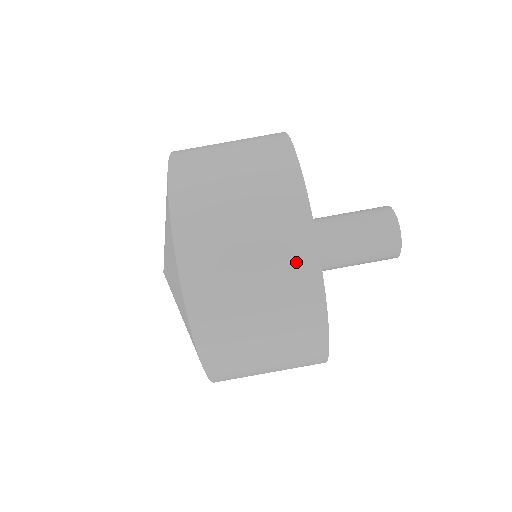
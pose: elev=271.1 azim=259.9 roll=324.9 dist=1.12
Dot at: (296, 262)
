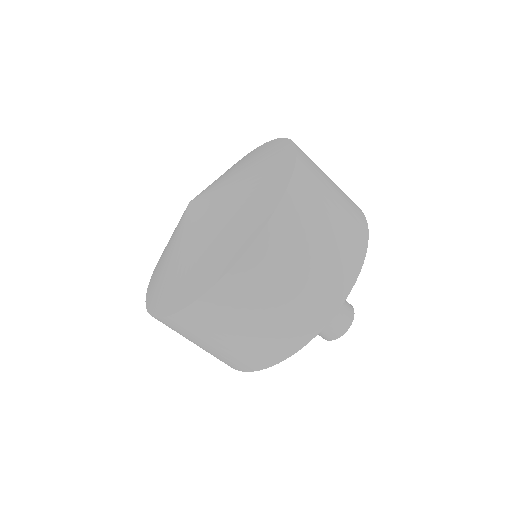
Dot at: (336, 284)
